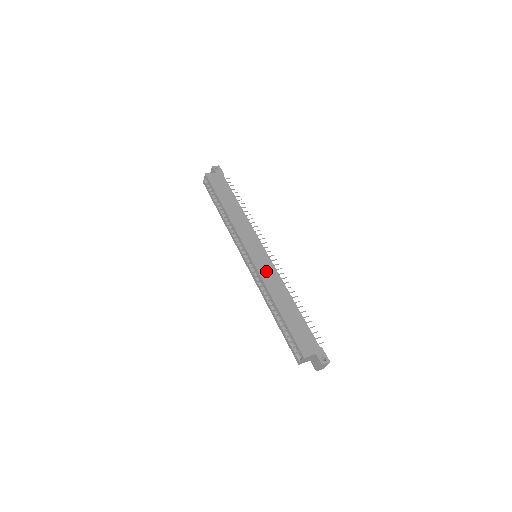
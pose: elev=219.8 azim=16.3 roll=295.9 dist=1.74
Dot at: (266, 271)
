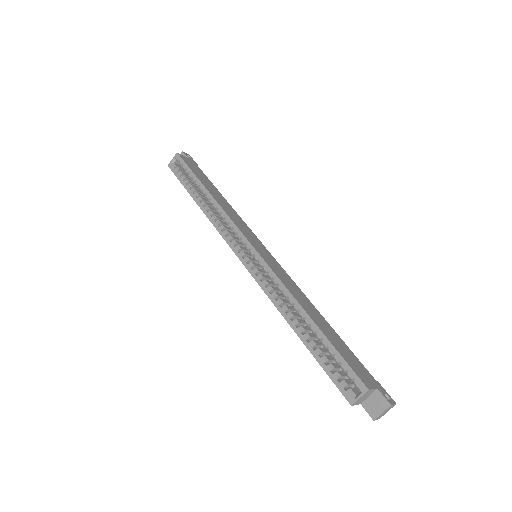
Dot at: (279, 272)
